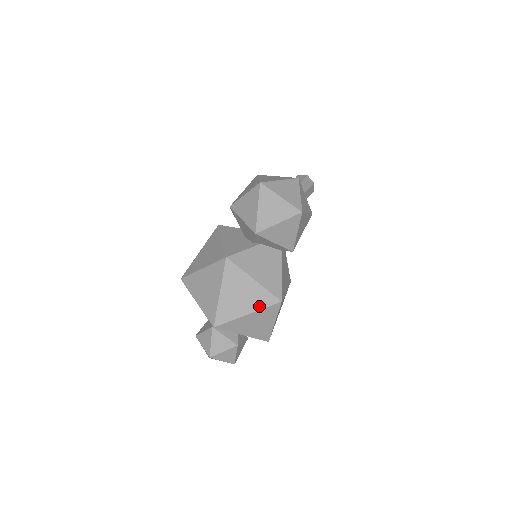
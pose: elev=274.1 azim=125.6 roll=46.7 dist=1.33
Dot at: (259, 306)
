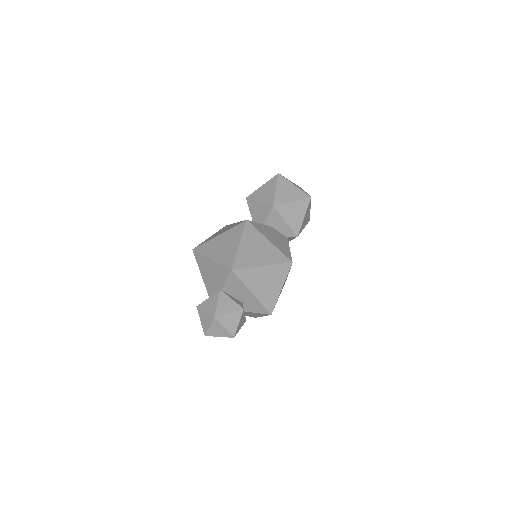
Dot at: (273, 262)
